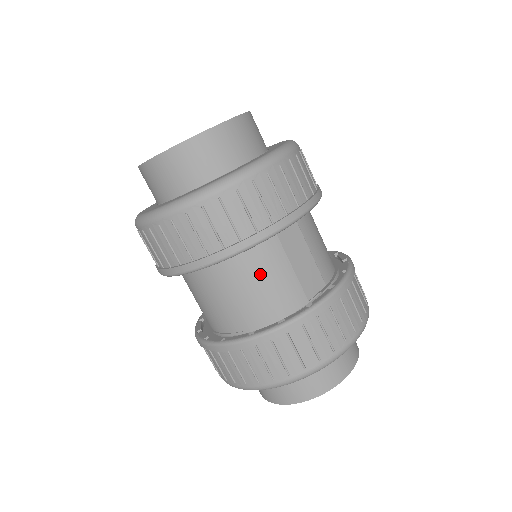
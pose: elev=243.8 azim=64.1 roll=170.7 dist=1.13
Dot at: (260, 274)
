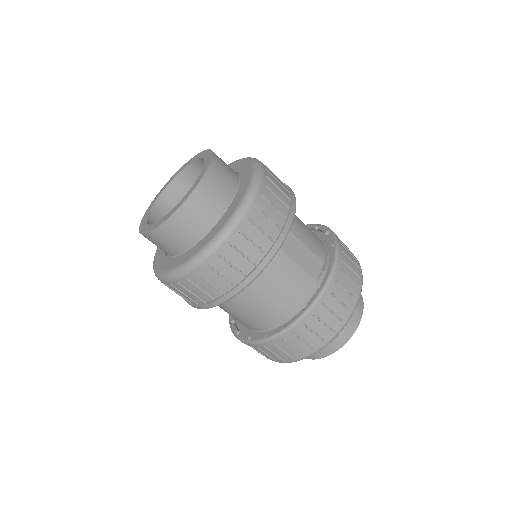
Dot at: (276, 280)
